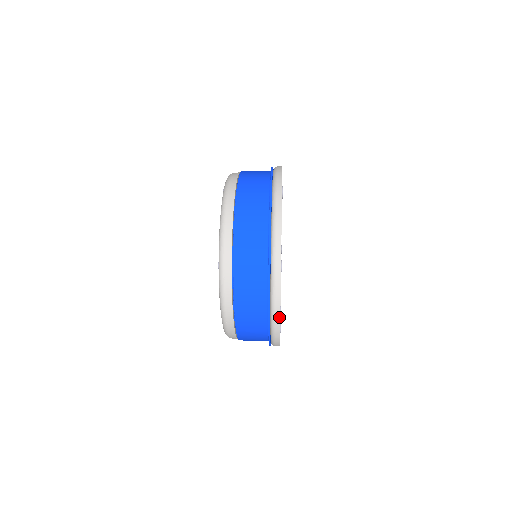
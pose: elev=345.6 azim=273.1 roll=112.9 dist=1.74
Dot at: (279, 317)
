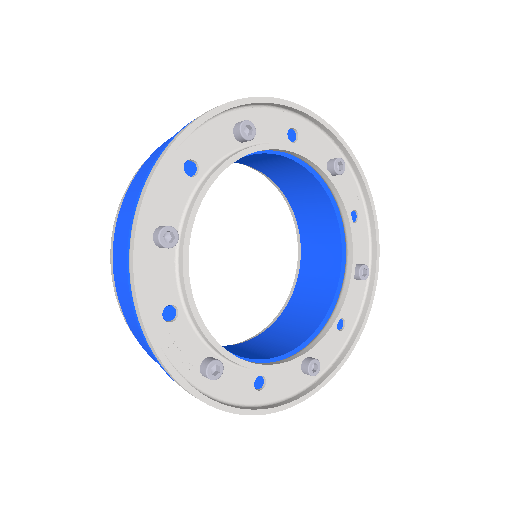
Dot at: (258, 414)
